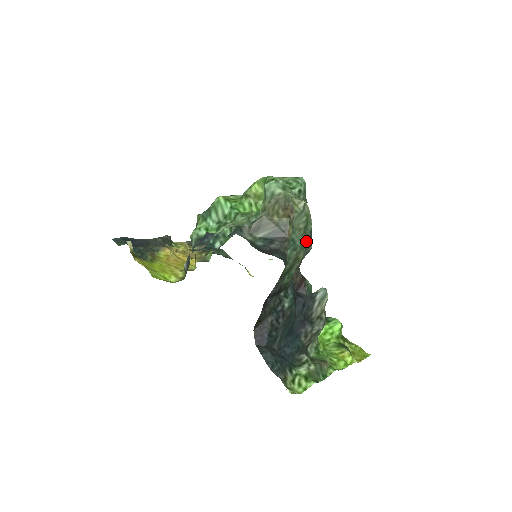
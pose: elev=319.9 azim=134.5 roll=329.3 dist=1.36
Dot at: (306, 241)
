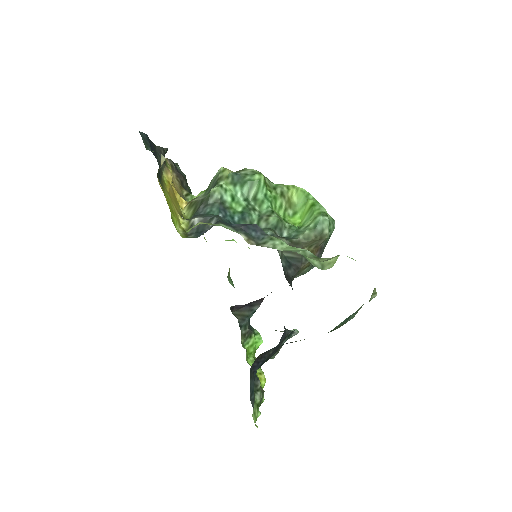
Dot at: occluded
